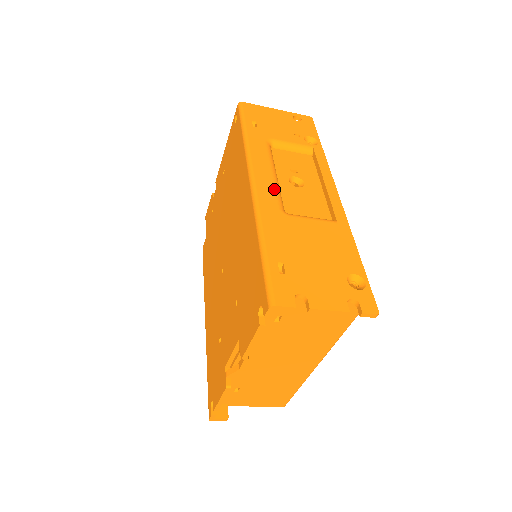
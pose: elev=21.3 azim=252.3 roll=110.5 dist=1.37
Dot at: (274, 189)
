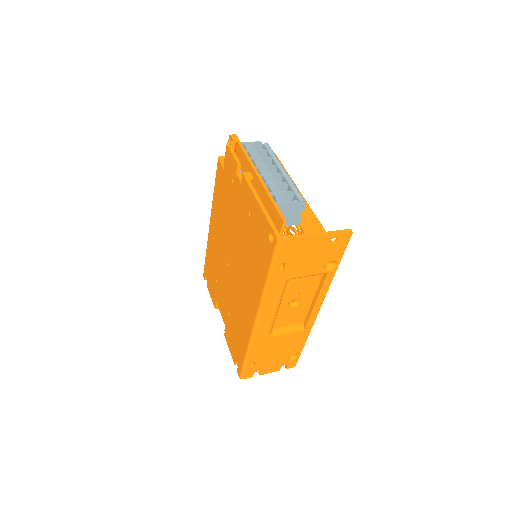
Dot at: (271, 323)
